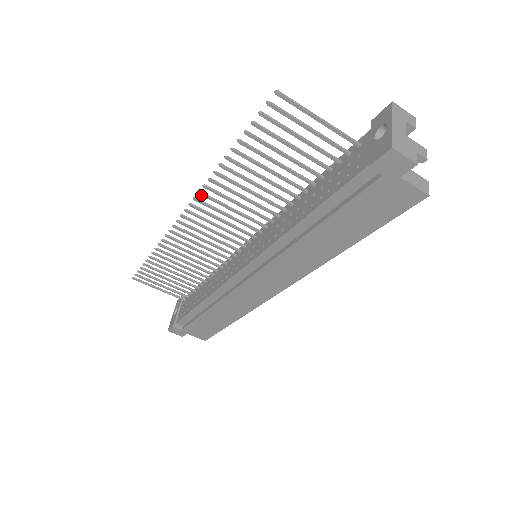
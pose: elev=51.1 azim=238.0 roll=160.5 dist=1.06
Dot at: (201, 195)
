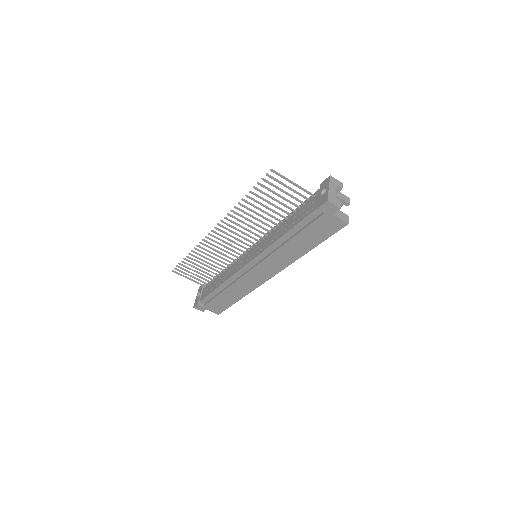
Dot at: occluded
